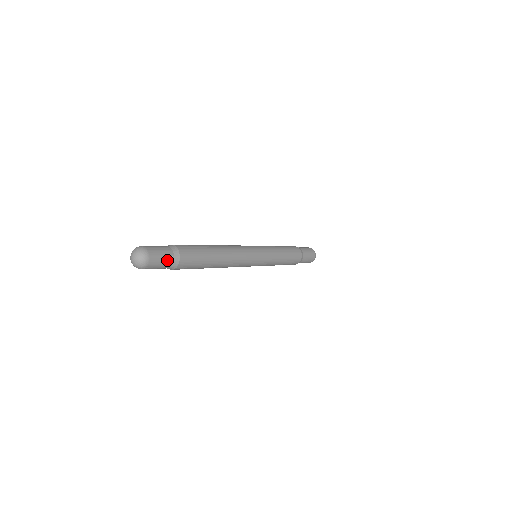
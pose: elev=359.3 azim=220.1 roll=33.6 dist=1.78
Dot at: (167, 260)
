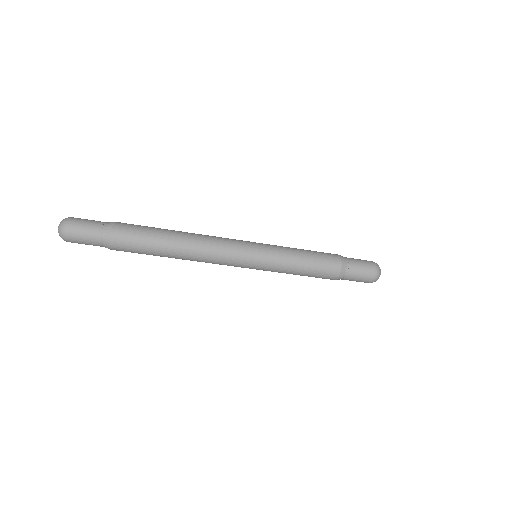
Dot at: (97, 222)
